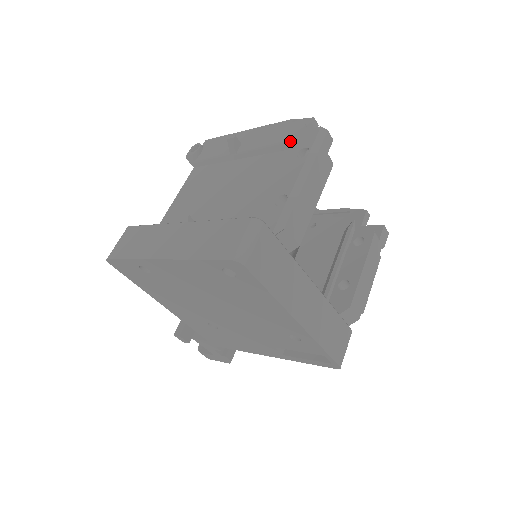
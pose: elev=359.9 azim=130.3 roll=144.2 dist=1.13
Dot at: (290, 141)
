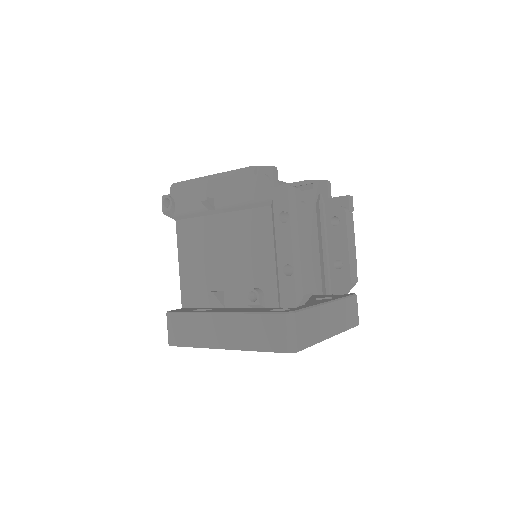
Dot at: (264, 200)
